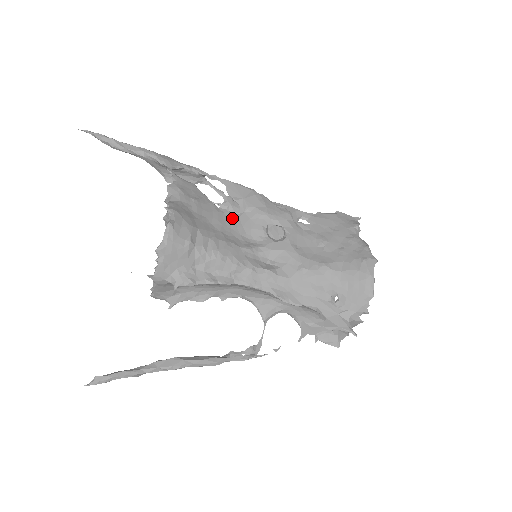
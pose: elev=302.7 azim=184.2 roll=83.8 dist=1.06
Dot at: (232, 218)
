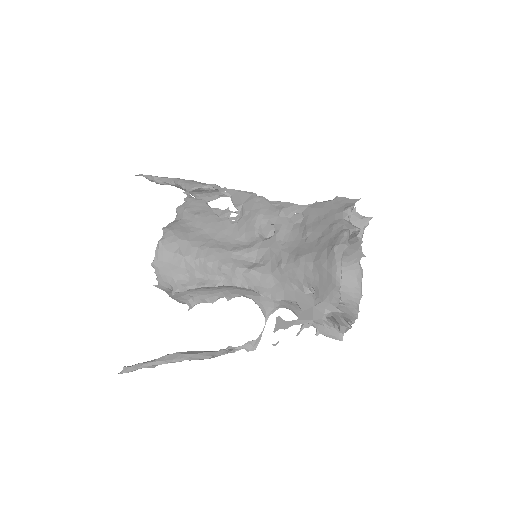
Dot at: (230, 225)
